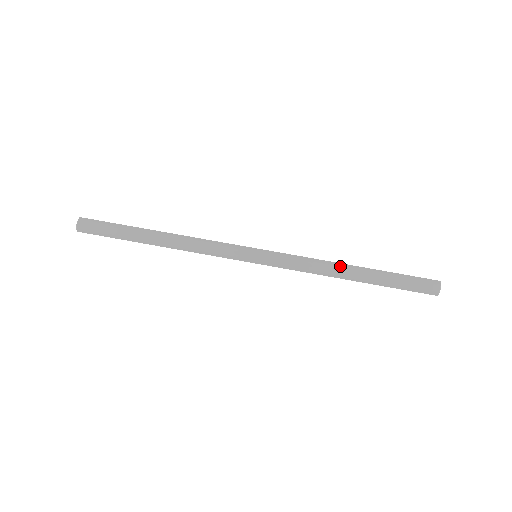
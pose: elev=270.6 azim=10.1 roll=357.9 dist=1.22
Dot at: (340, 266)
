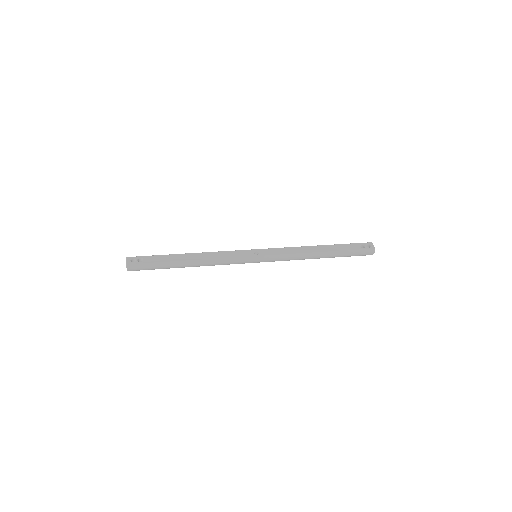
Dot at: (313, 255)
